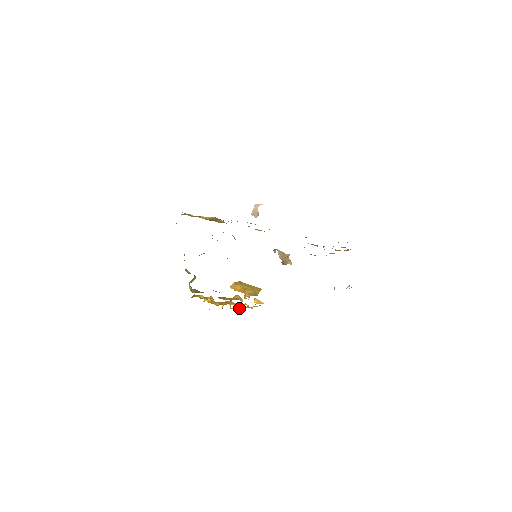
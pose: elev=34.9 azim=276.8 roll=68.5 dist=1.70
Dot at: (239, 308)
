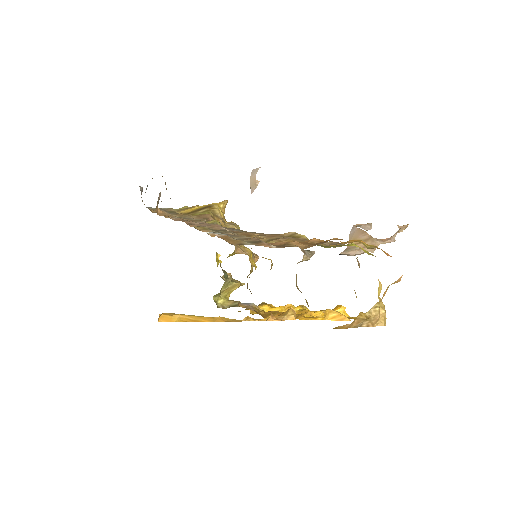
Dot at: occluded
